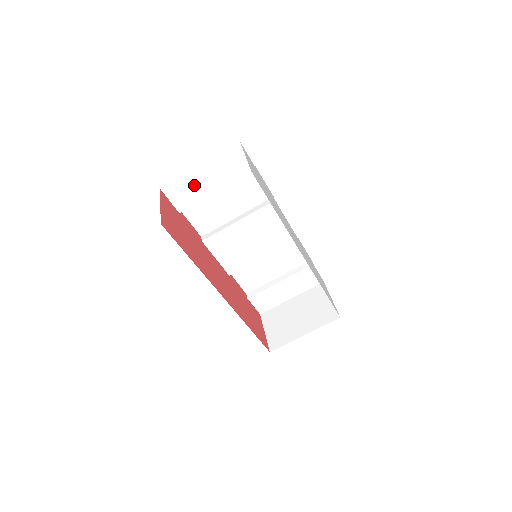
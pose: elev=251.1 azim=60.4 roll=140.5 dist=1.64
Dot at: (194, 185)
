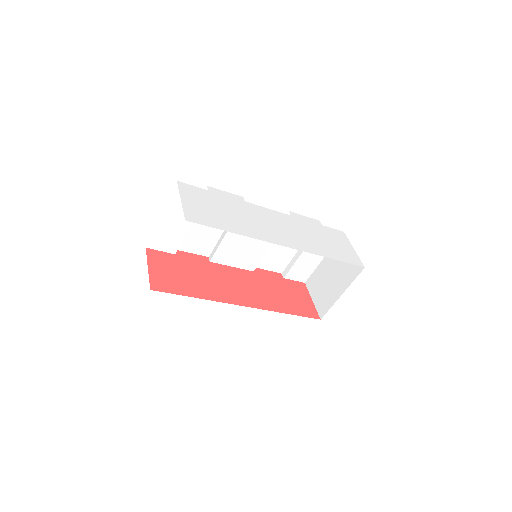
Dot at: (169, 230)
